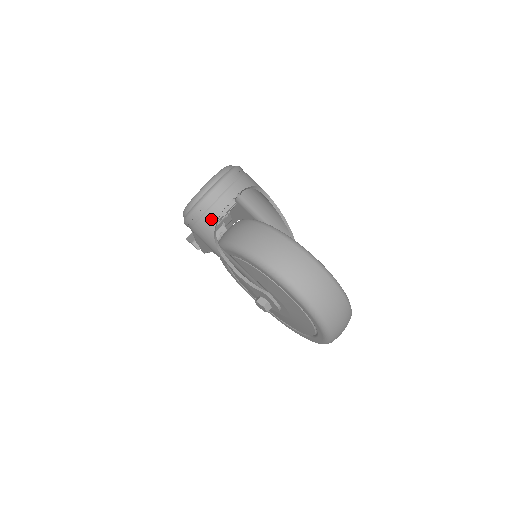
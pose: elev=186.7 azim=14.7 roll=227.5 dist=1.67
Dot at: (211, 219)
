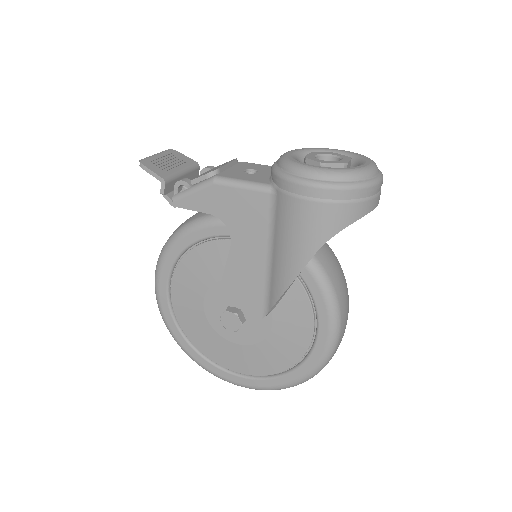
Dot at: (359, 211)
